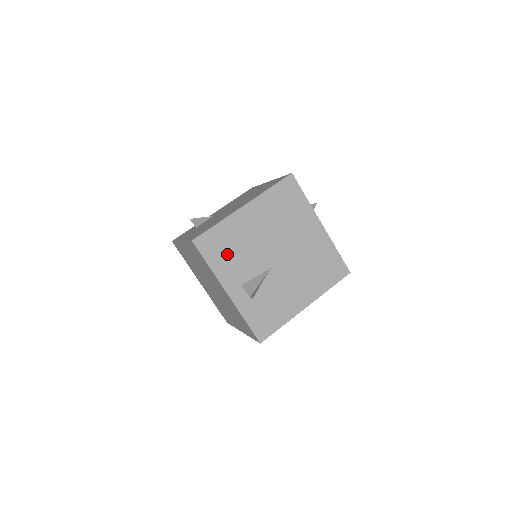
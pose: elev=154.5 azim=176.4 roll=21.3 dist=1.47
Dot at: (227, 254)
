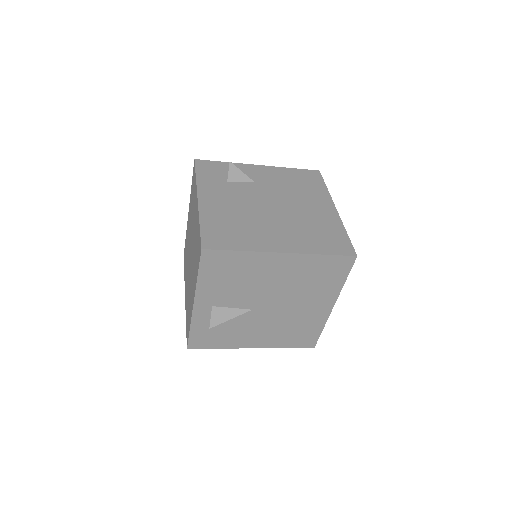
Dot at: (225, 278)
